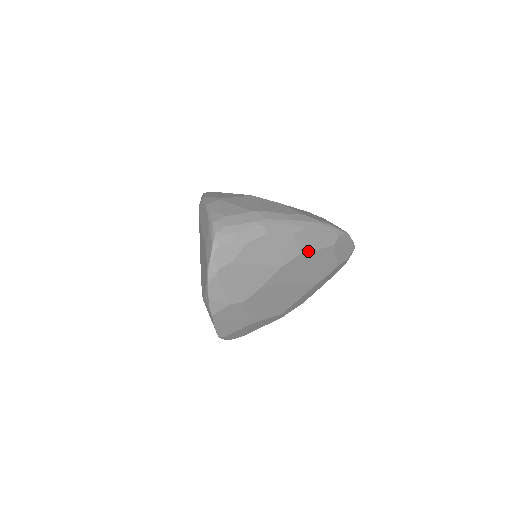
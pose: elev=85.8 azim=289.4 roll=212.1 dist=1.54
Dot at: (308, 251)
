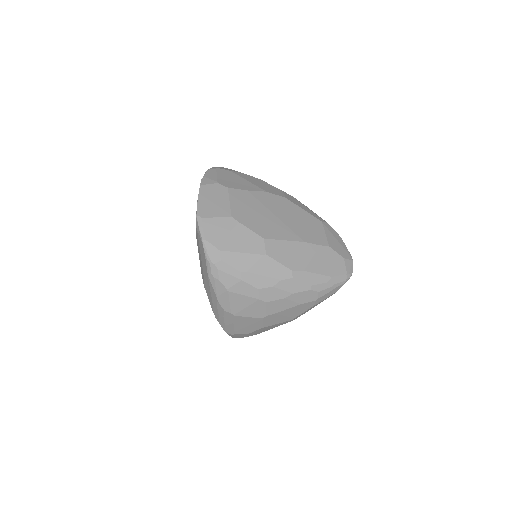
Dot at: (294, 203)
